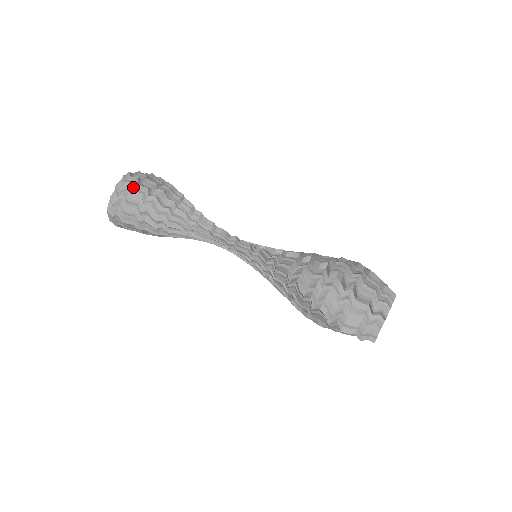
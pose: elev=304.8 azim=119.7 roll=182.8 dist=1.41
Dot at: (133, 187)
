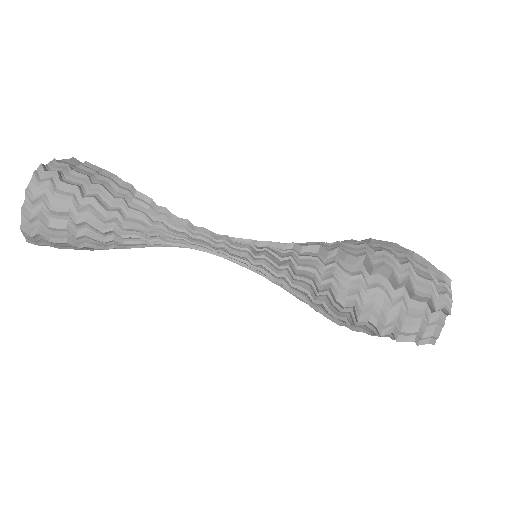
Dot at: (54, 188)
